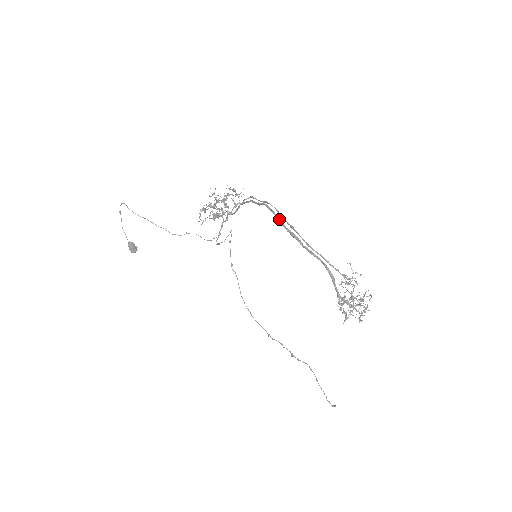
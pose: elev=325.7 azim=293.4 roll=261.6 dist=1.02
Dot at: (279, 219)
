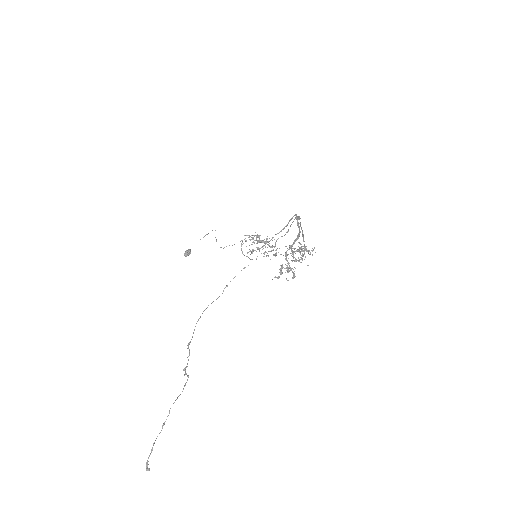
Dot at: occluded
